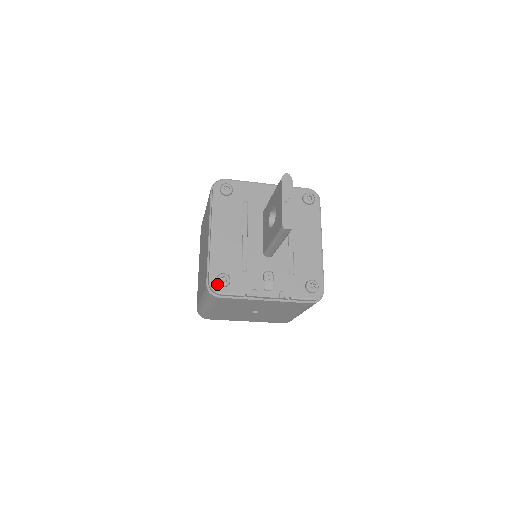
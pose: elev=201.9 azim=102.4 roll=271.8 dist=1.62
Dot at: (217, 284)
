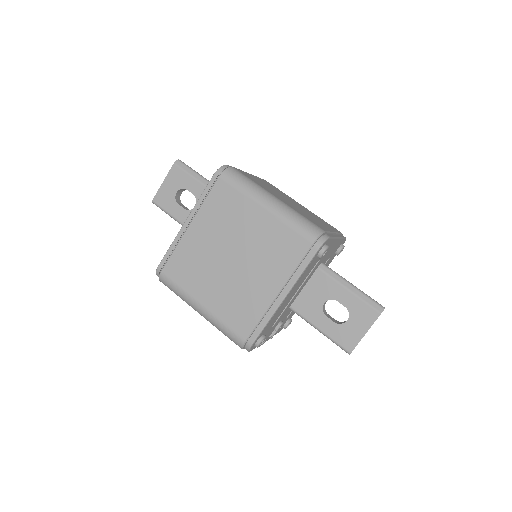
Dot at: (255, 345)
